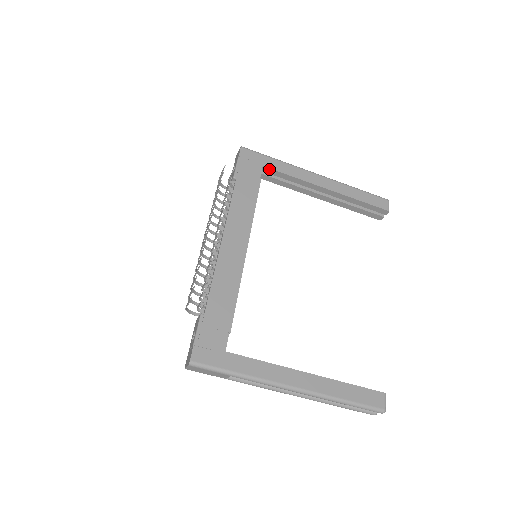
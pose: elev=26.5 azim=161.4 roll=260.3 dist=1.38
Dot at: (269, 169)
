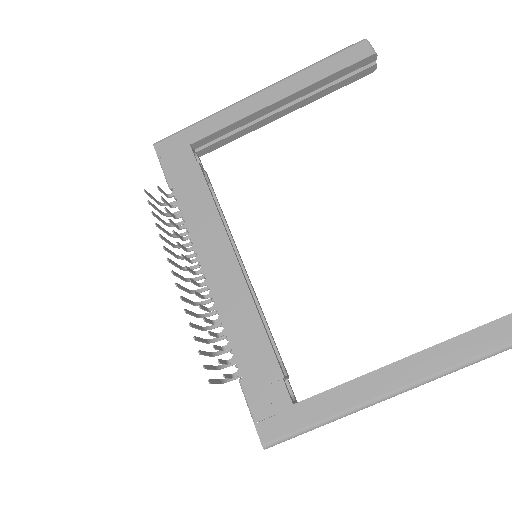
Dot at: (199, 141)
